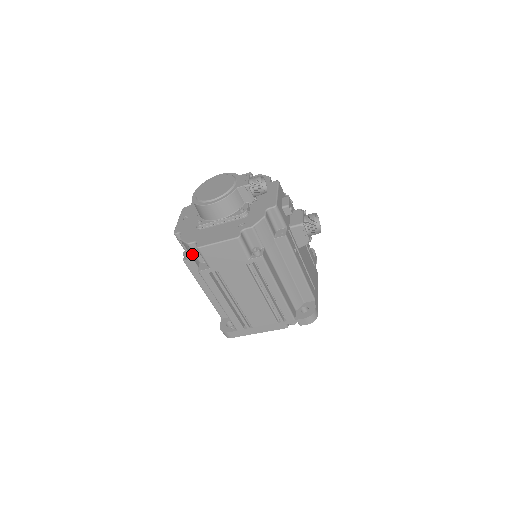
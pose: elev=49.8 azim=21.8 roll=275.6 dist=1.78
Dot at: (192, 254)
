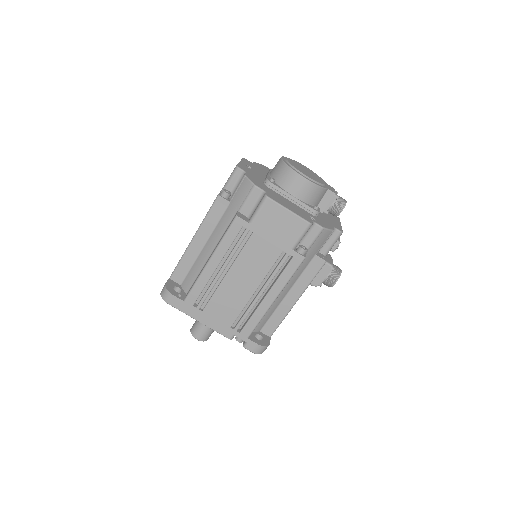
Dot at: (241, 197)
